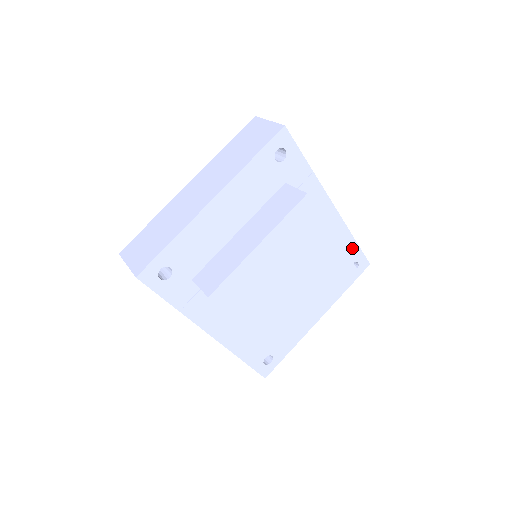
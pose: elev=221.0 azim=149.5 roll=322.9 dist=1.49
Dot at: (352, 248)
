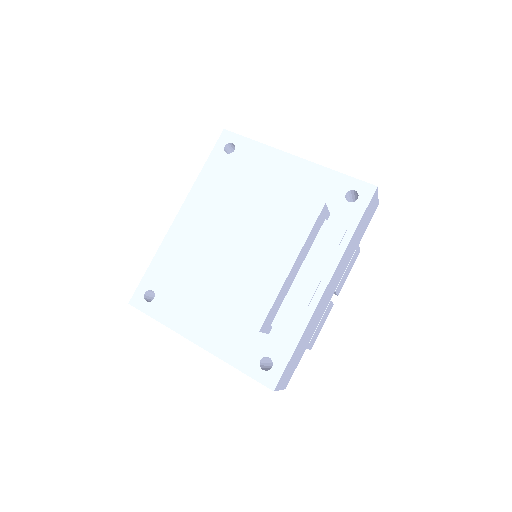
Dot at: (287, 333)
